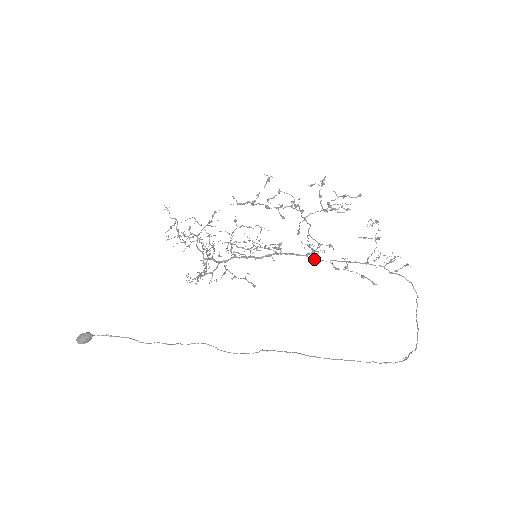
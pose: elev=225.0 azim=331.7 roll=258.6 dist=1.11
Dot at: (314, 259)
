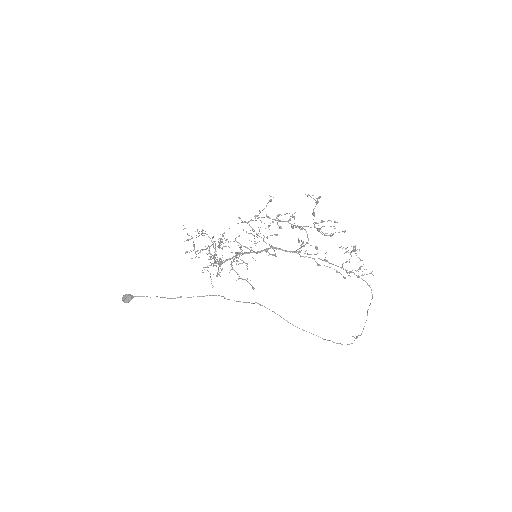
Dot at: (302, 256)
